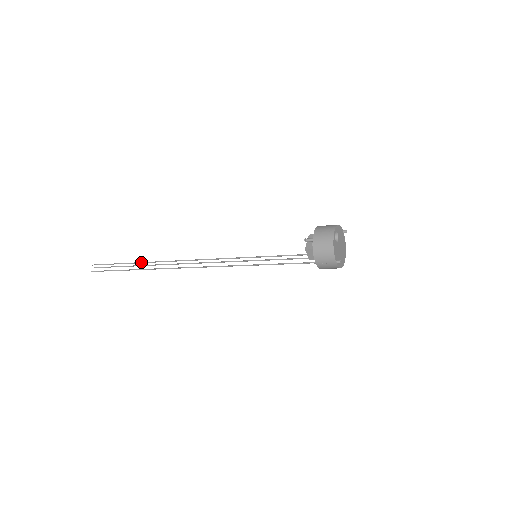
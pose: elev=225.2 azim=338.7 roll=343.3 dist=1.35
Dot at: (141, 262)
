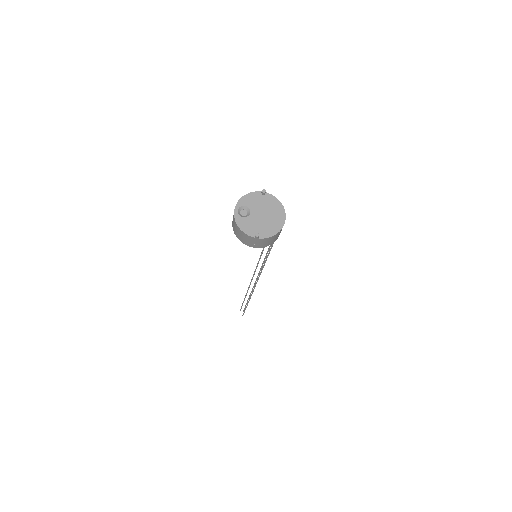
Dot at: (245, 296)
